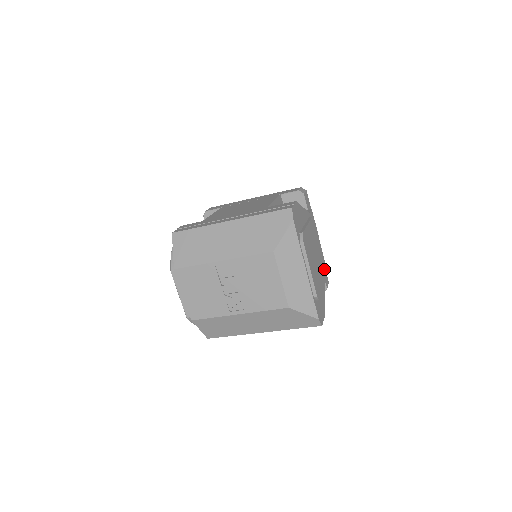
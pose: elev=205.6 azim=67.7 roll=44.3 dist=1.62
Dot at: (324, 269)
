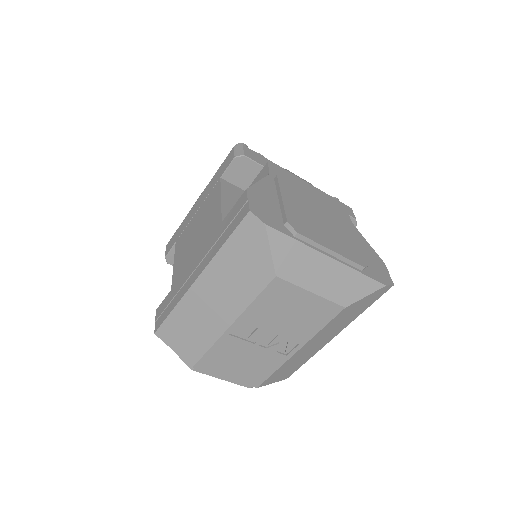
Dot at: (339, 213)
